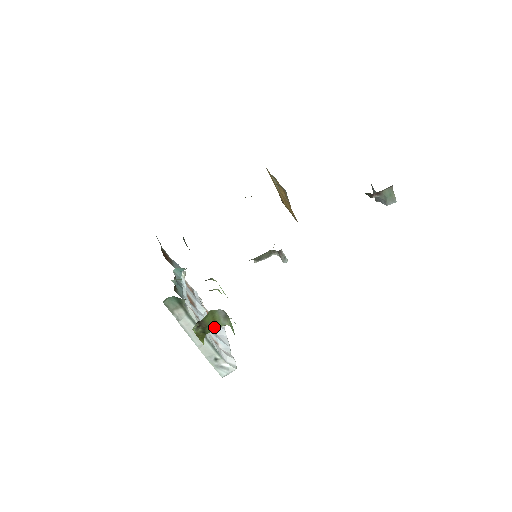
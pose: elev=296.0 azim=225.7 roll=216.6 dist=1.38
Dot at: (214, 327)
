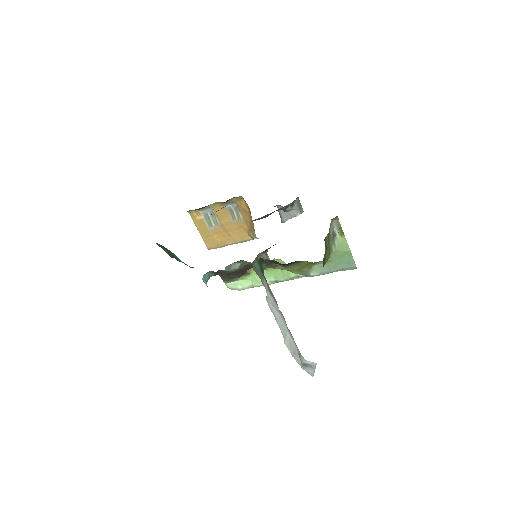
Dot at: (328, 253)
